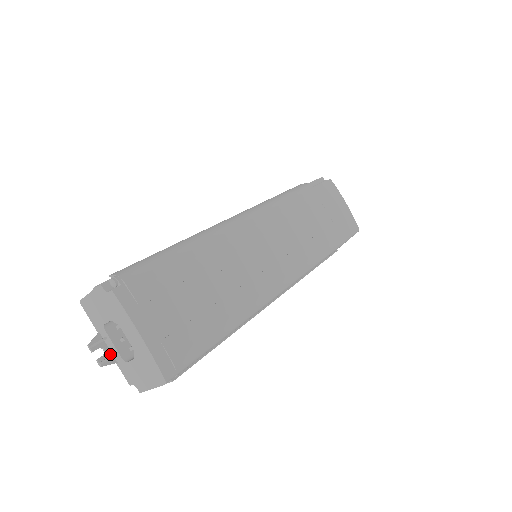
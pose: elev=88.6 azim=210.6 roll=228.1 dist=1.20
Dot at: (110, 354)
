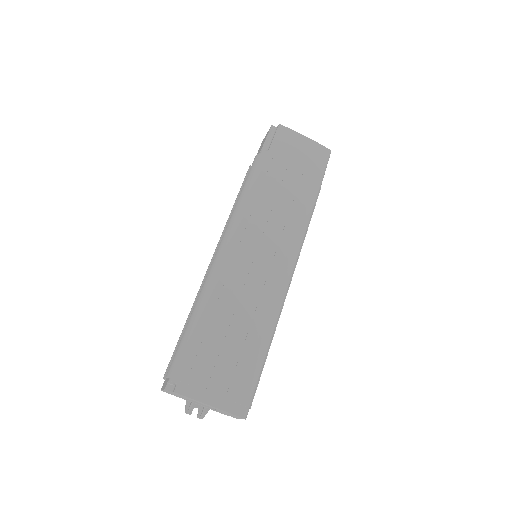
Dot at: (202, 408)
